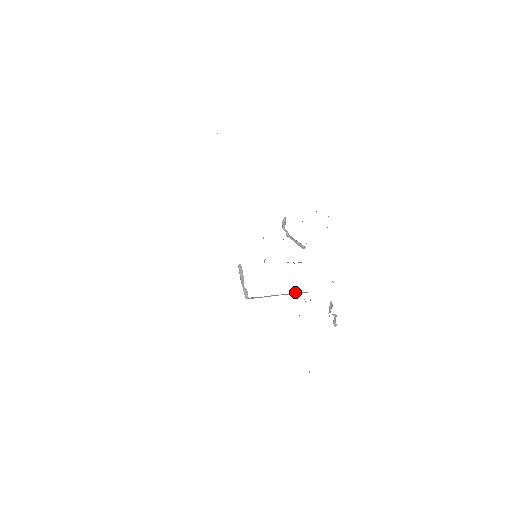
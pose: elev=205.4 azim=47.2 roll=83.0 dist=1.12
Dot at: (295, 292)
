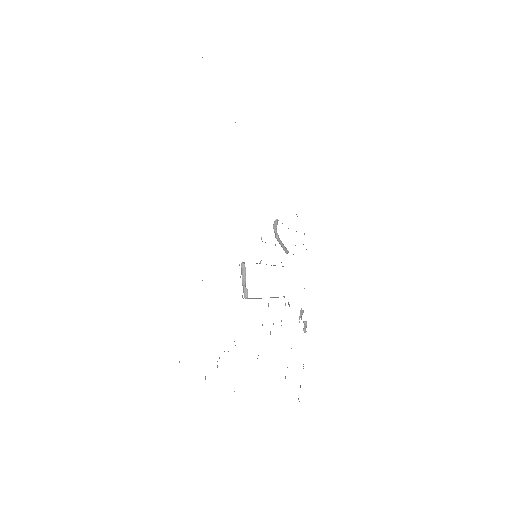
Dot at: occluded
